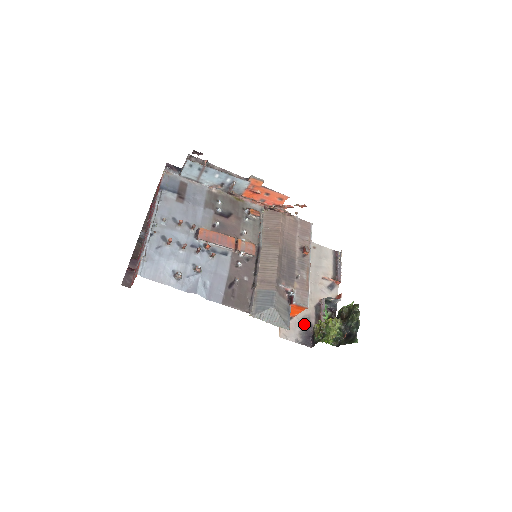
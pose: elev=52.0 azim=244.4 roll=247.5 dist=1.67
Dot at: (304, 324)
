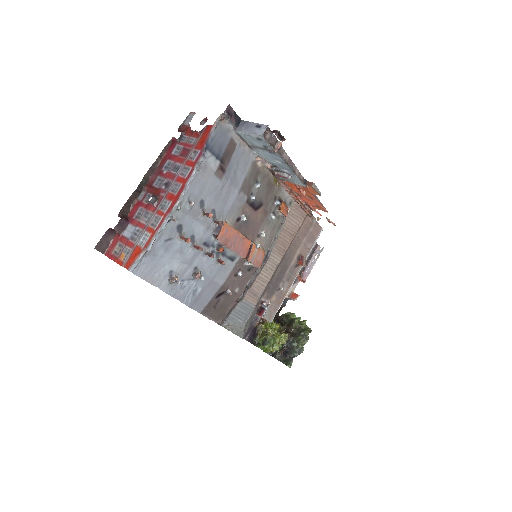
Dot at: occluded
